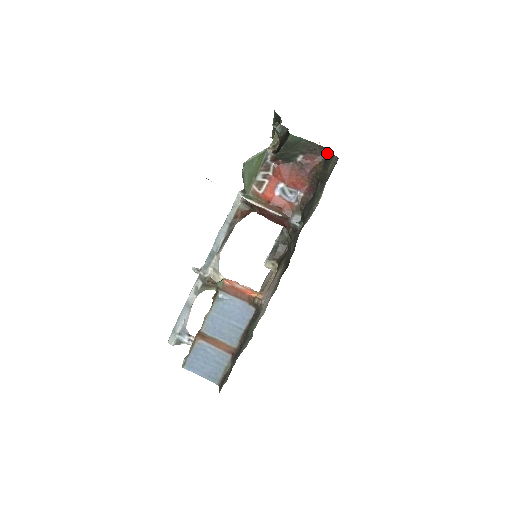
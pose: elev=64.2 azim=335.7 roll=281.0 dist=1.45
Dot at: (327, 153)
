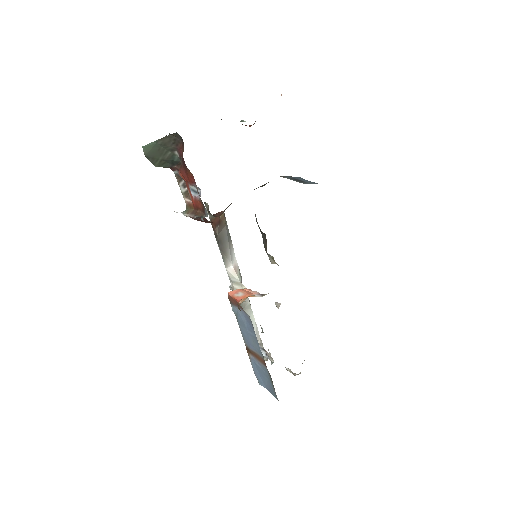
Dot at: (178, 137)
